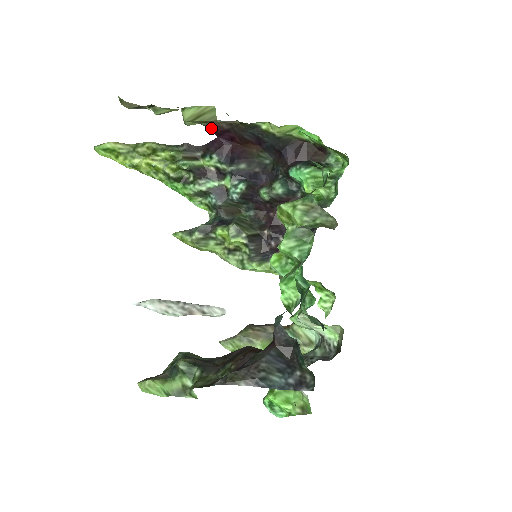
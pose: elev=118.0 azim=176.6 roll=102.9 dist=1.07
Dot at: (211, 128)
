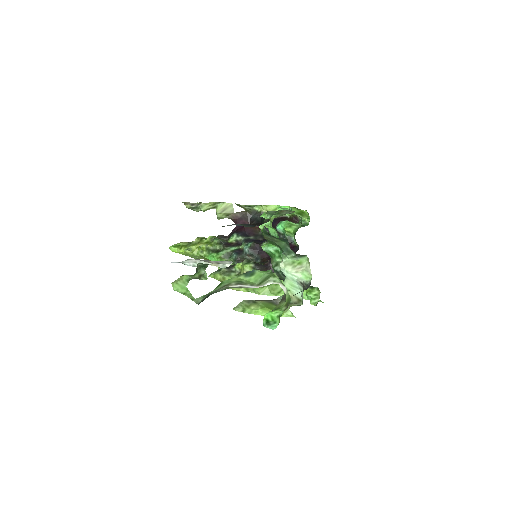
Dot at: (232, 219)
